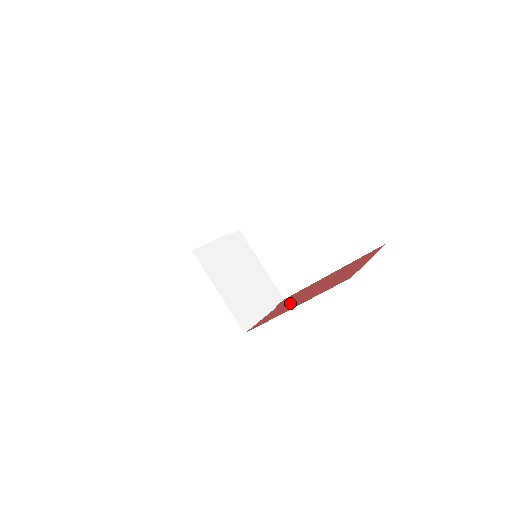
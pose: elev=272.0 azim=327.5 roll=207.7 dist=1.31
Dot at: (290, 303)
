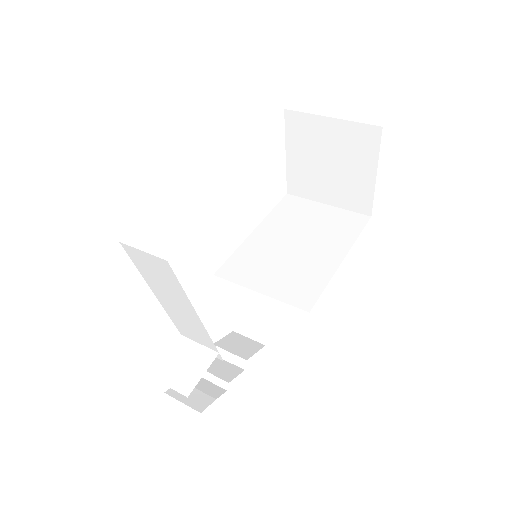
Dot at: occluded
